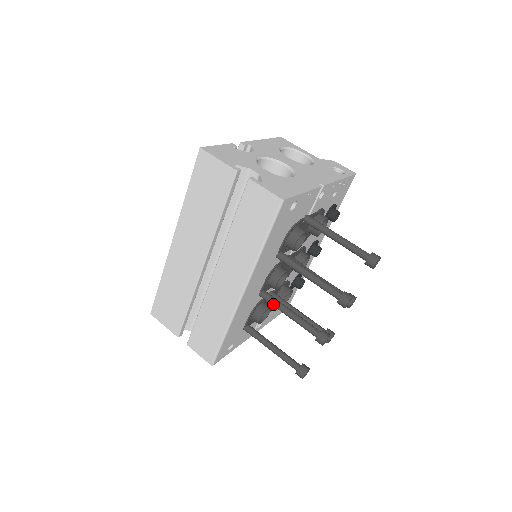
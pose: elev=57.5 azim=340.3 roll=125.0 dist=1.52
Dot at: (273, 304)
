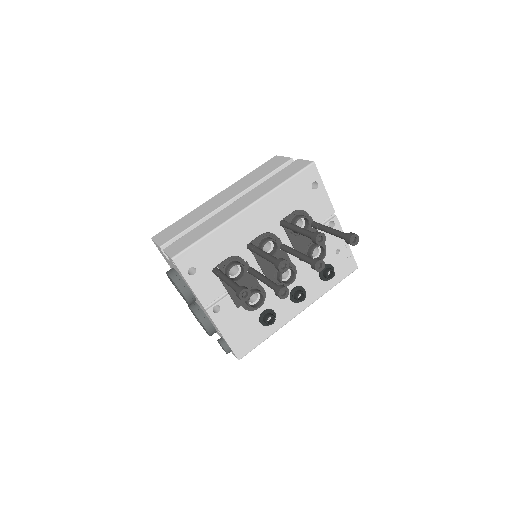
Dot at: (255, 248)
